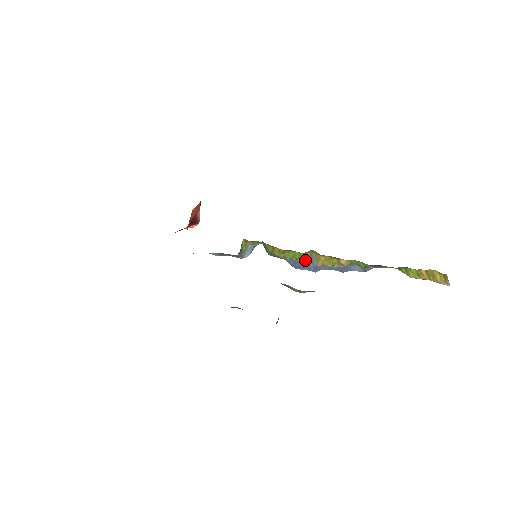
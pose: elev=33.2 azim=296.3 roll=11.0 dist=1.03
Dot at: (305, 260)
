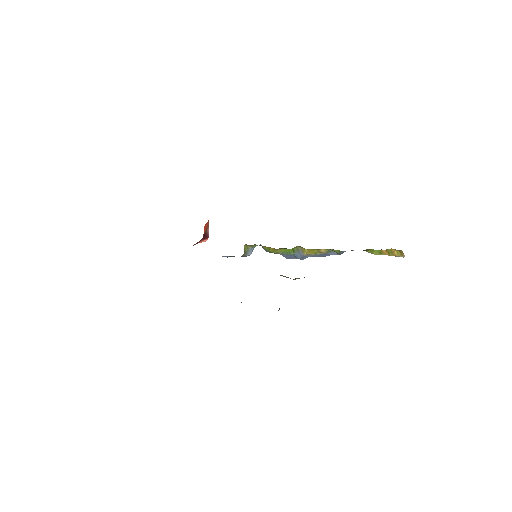
Dot at: (294, 253)
